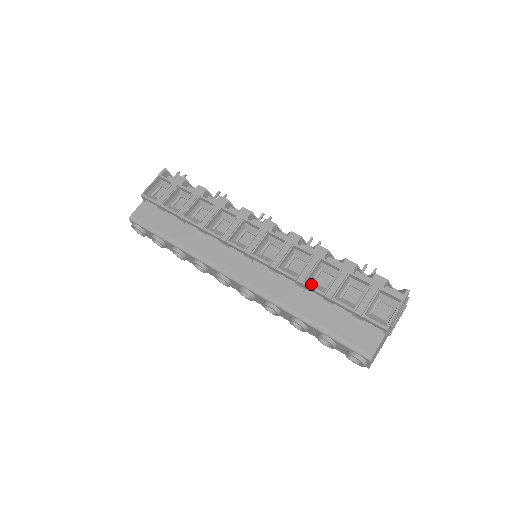
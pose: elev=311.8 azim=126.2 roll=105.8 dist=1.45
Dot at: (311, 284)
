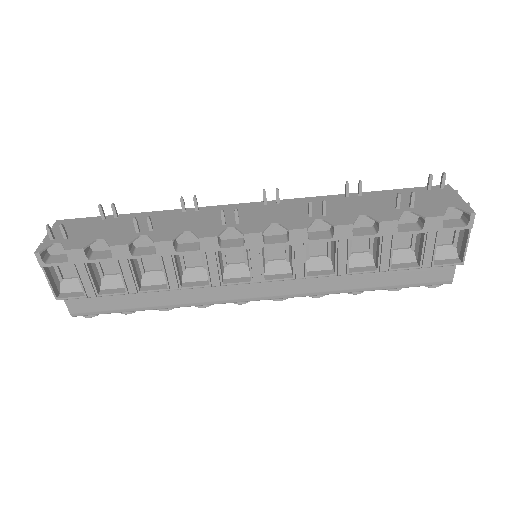
Dot at: (351, 261)
